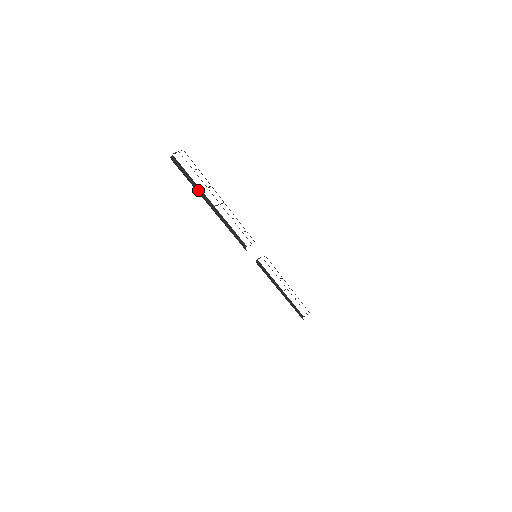
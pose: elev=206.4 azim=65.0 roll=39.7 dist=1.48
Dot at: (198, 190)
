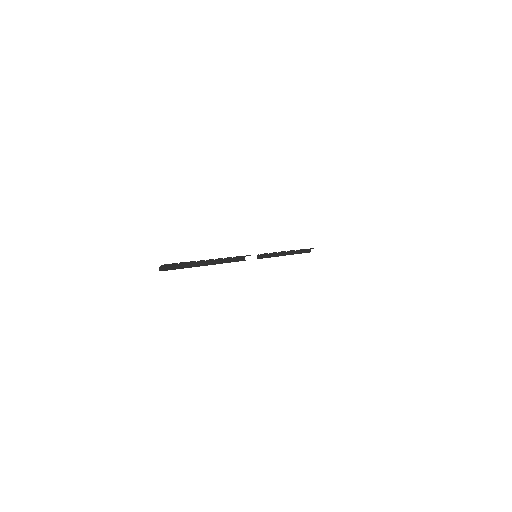
Dot at: (190, 264)
